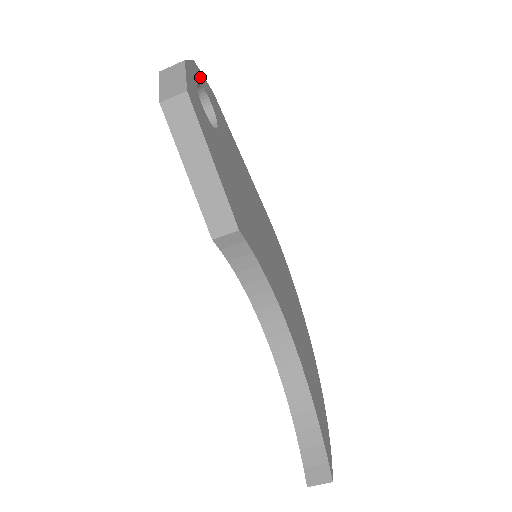
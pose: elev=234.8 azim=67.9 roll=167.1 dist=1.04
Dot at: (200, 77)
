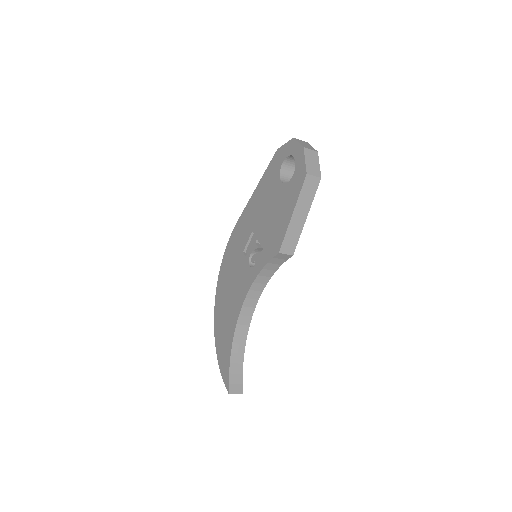
Dot at: occluded
